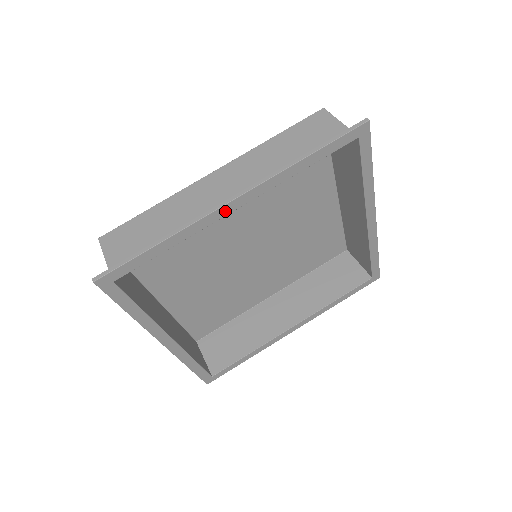
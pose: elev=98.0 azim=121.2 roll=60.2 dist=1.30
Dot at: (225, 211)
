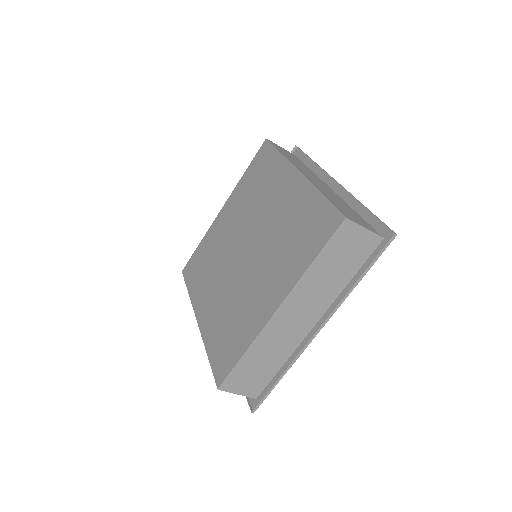
Dot at: (311, 335)
